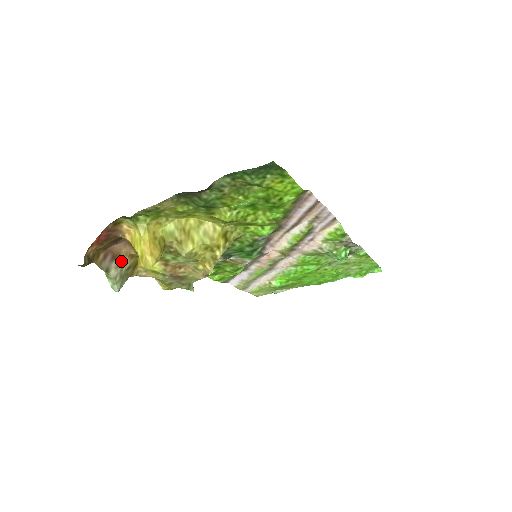
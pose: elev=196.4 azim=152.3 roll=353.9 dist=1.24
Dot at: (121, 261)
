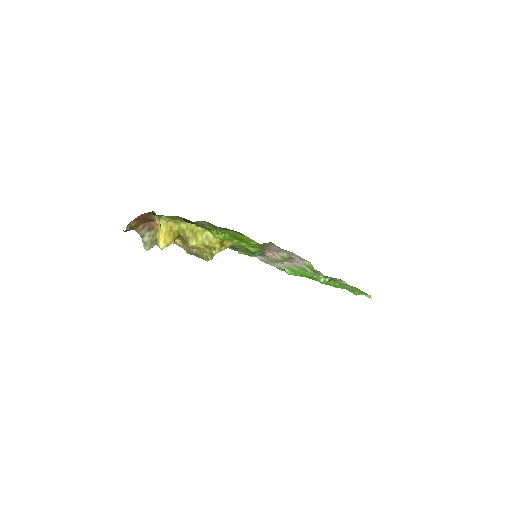
Dot at: (154, 233)
